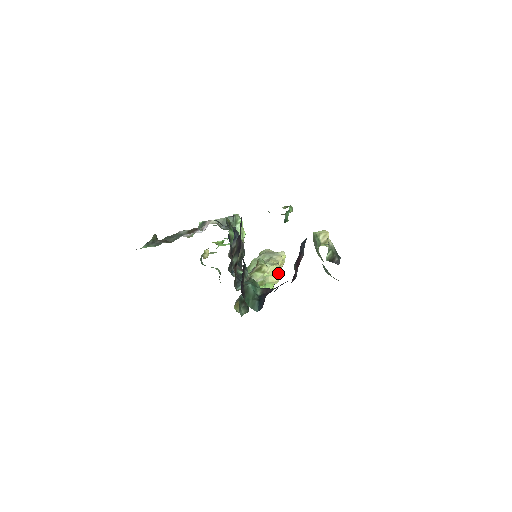
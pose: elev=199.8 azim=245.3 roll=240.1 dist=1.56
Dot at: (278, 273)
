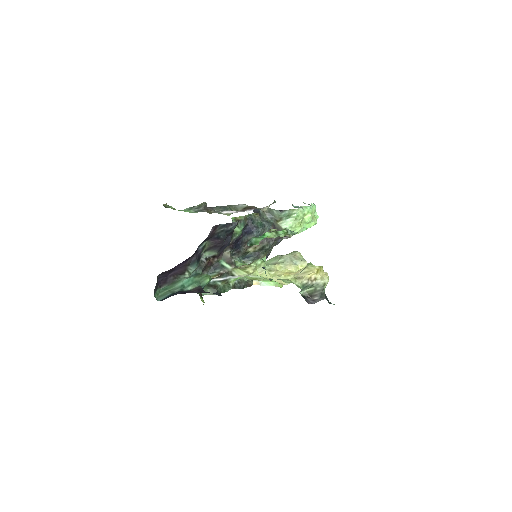
Dot at: (286, 278)
